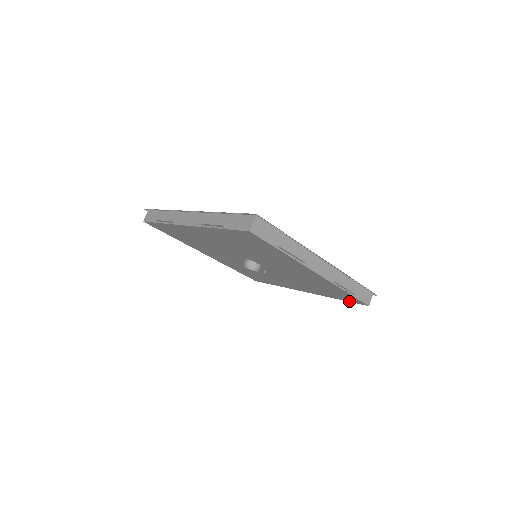
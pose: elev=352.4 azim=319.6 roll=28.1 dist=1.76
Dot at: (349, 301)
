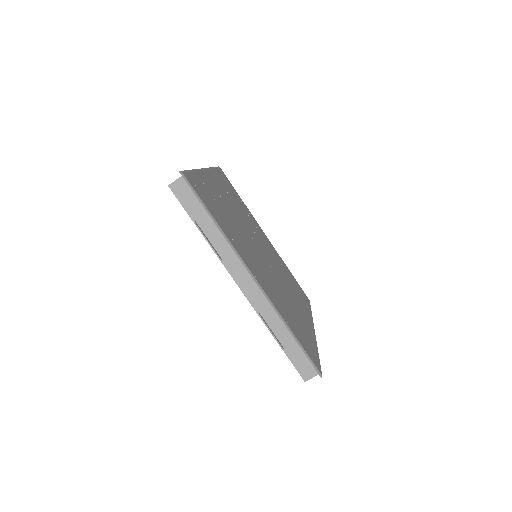
Dot at: occluded
